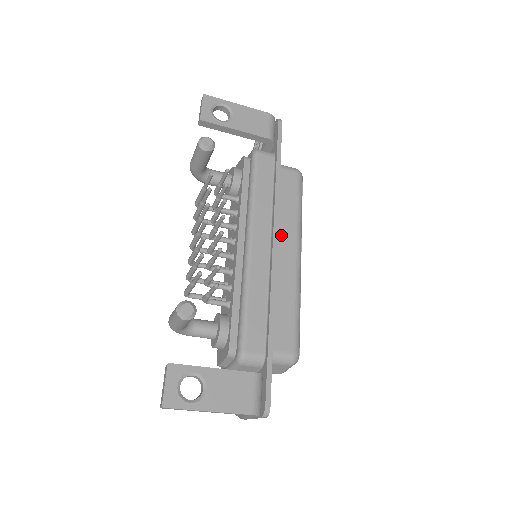
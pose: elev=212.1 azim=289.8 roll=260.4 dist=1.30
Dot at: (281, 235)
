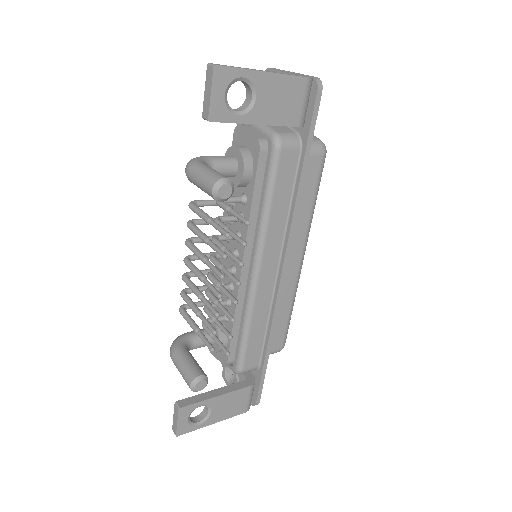
Dot at: occluded
